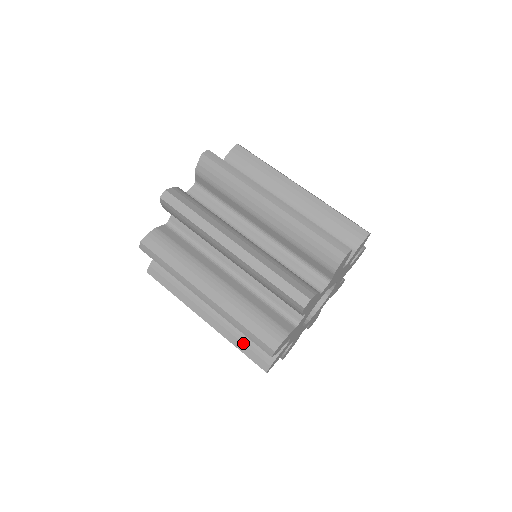
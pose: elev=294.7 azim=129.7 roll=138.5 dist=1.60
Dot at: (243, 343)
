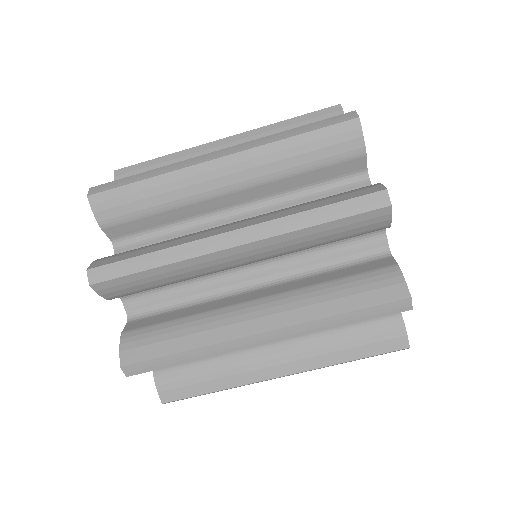
Dot at: (351, 347)
